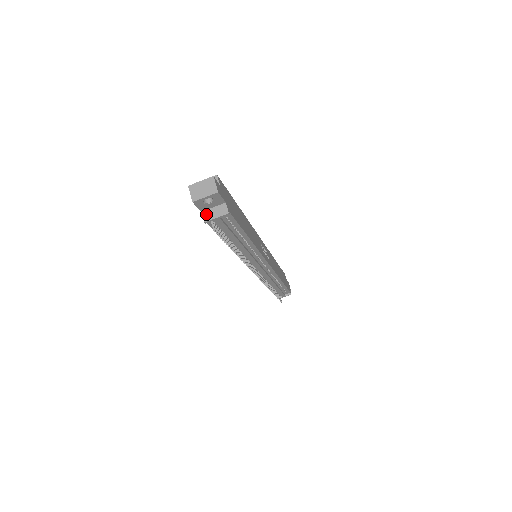
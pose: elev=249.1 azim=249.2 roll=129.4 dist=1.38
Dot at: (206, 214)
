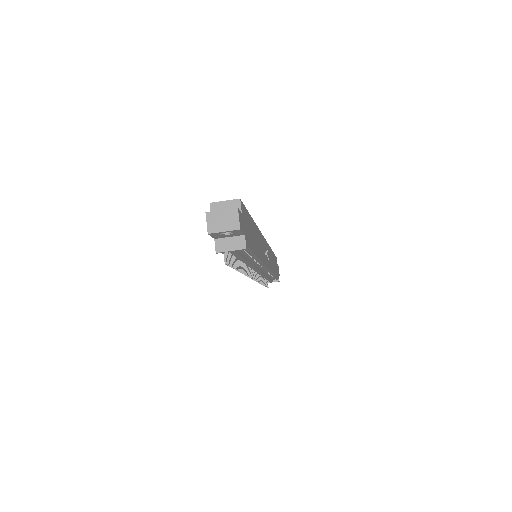
Dot at: (220, 243)
